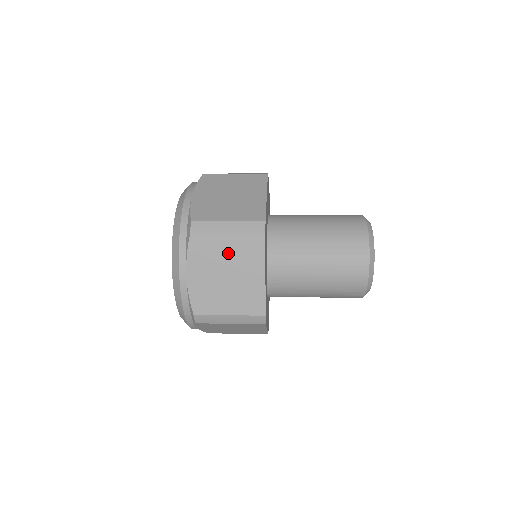
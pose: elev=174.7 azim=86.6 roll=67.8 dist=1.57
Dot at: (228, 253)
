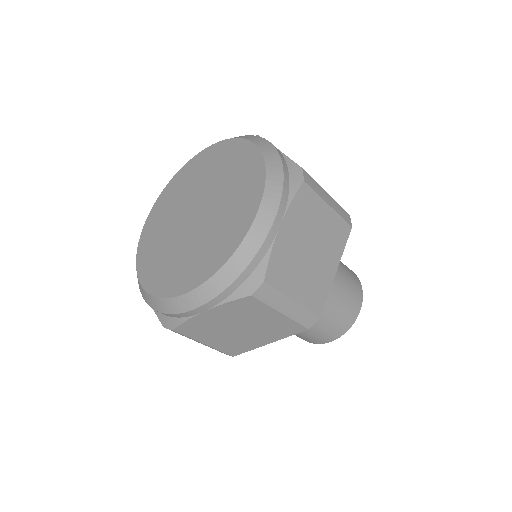
Dot at: (322, 226)
